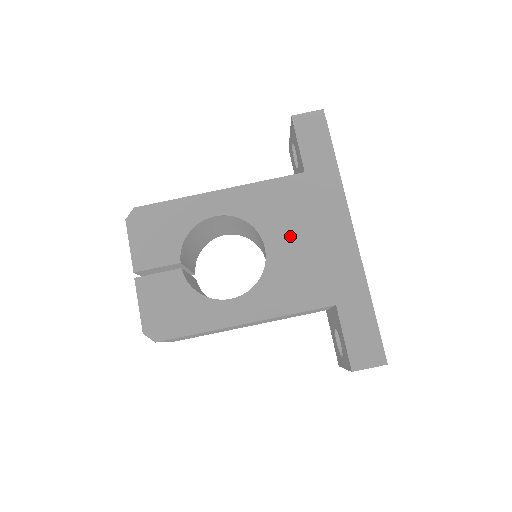
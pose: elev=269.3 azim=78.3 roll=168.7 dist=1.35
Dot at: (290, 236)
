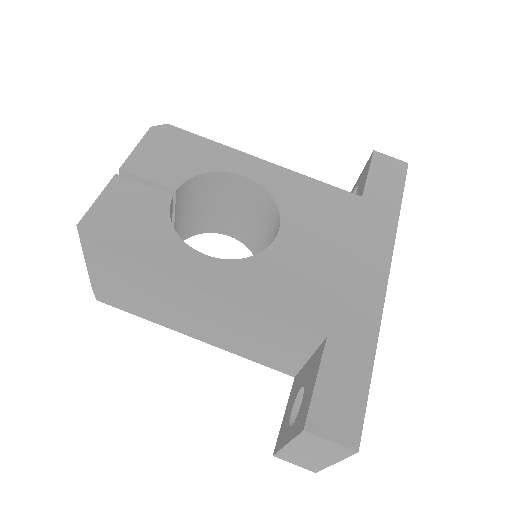
Dot at: (313, 238)
